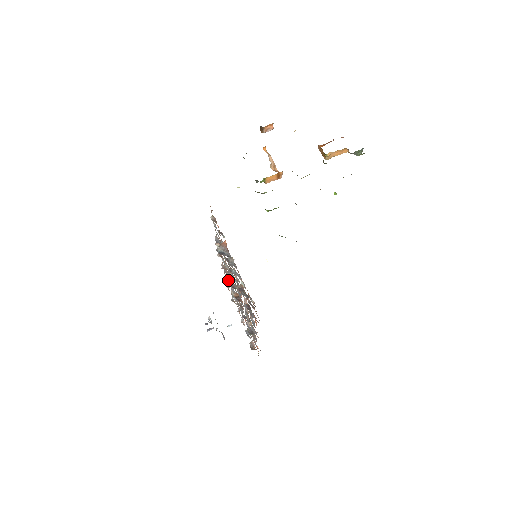
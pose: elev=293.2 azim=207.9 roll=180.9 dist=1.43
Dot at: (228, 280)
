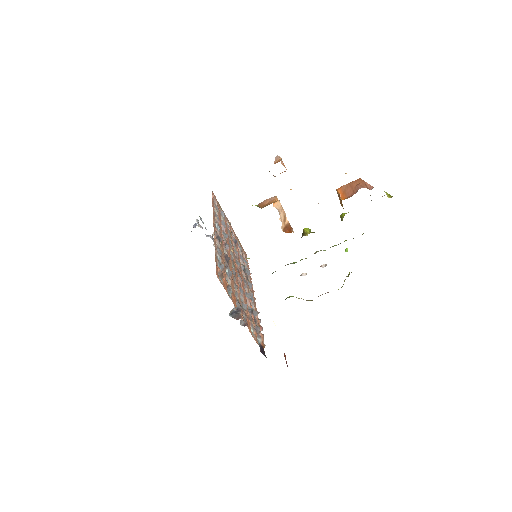
Dot at: occluded
